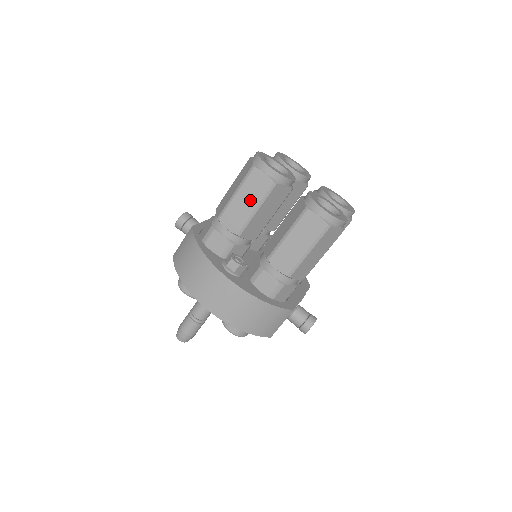
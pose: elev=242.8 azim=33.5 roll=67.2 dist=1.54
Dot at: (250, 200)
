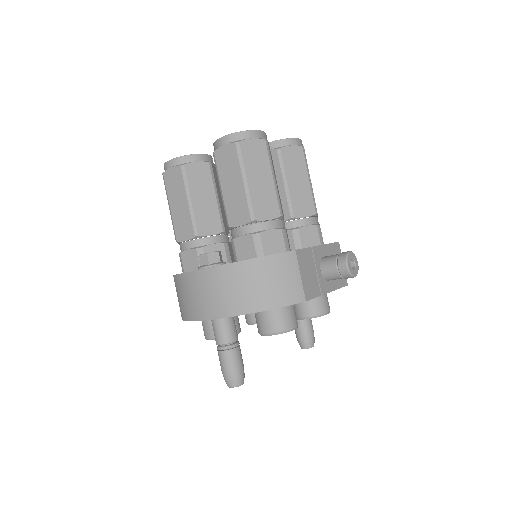
Dot at: (180, 199)
